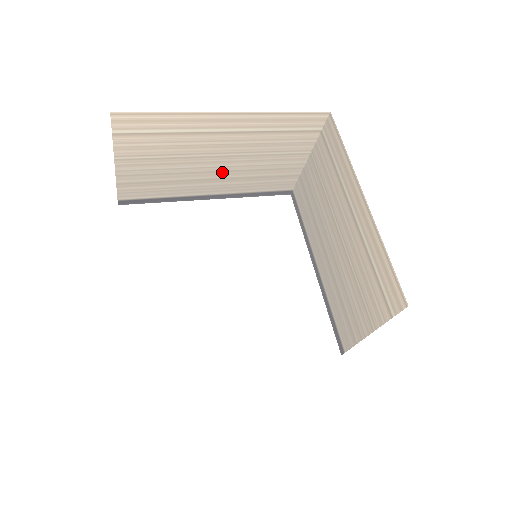
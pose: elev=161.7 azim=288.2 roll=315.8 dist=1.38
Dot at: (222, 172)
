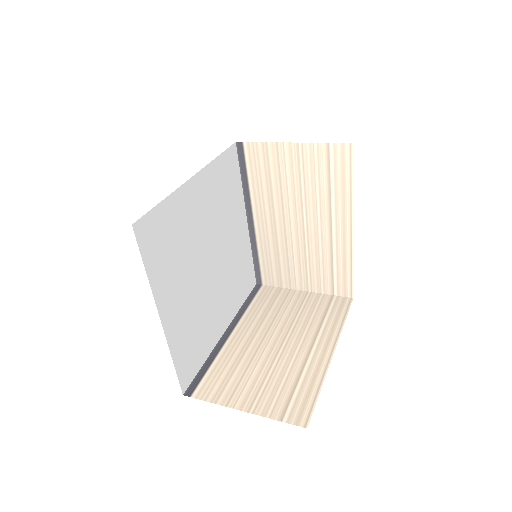
Dot at: occluded
